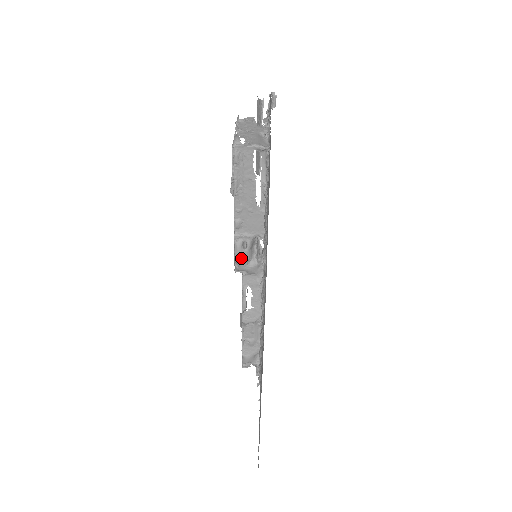
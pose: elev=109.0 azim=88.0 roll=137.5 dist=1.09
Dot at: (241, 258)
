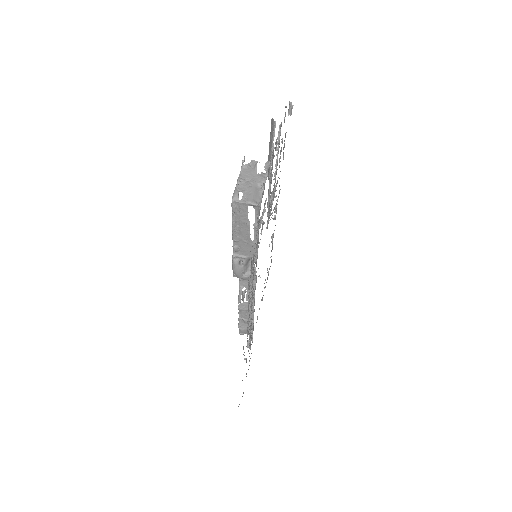
Dot at: (237, 271)
